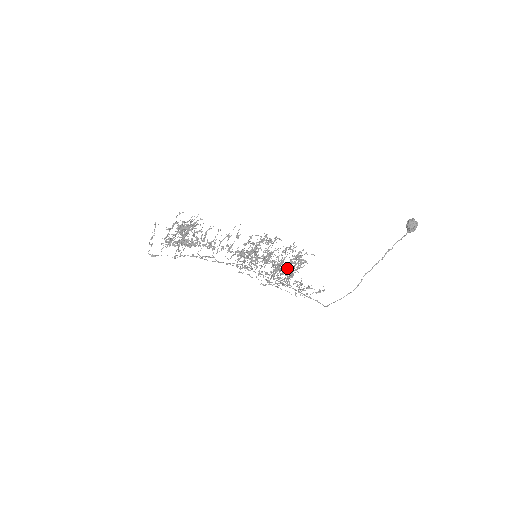
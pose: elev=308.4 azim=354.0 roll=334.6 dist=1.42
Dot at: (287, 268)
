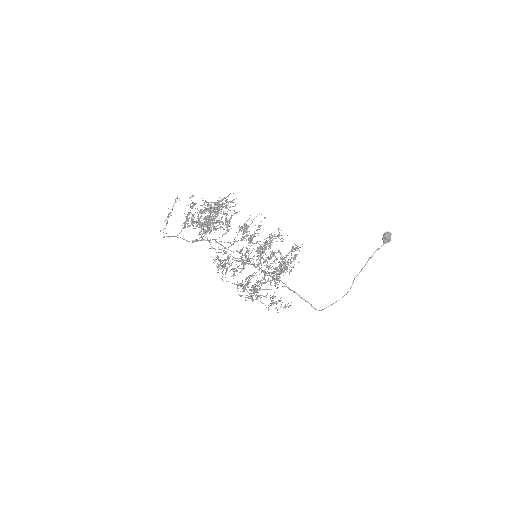
Dot at: (283, 271)
